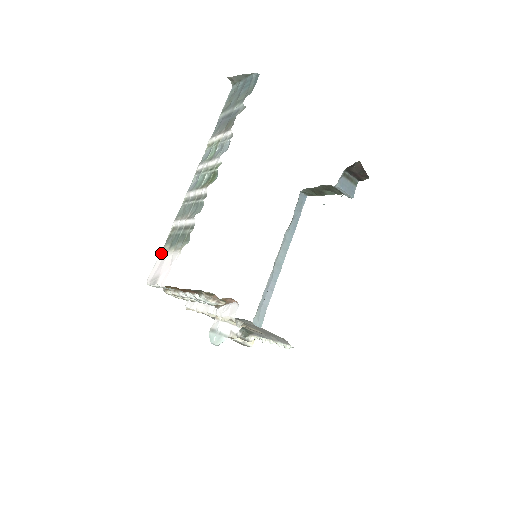
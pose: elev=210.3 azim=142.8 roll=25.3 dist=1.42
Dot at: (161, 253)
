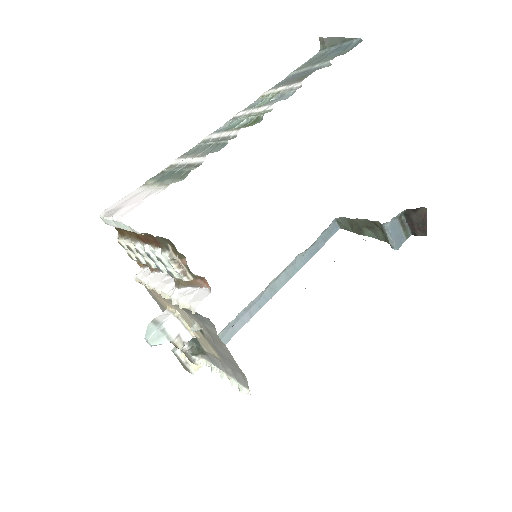
Dot at: (139, 187)
